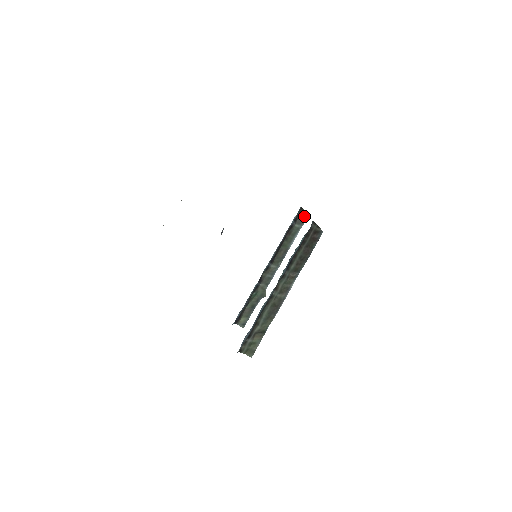
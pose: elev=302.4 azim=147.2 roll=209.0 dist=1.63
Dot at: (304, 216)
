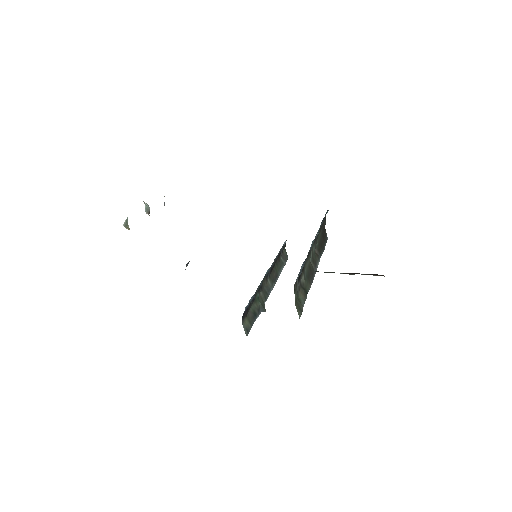
Dot at: (286, 256)
